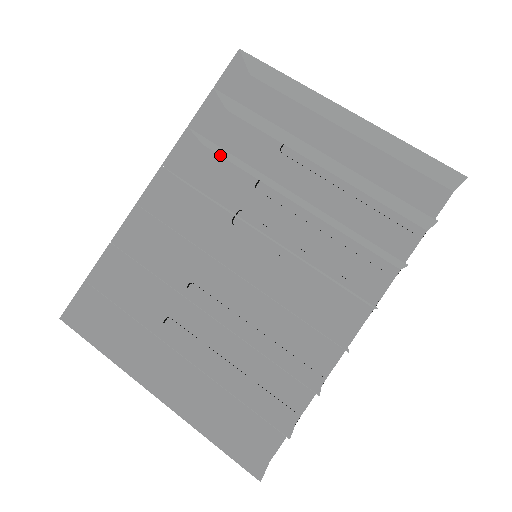
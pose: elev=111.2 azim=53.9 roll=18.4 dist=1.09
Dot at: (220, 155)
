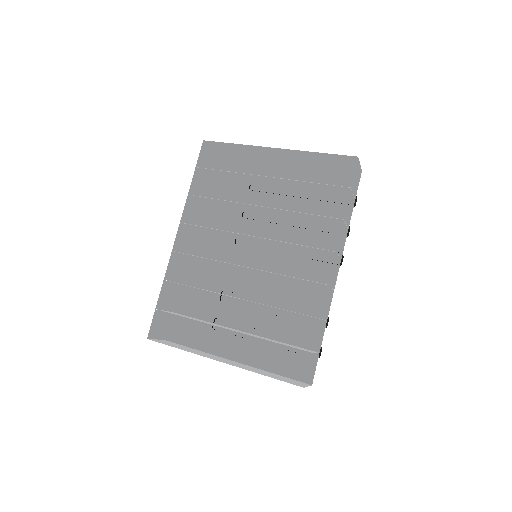
Dot at: (214, 207)
